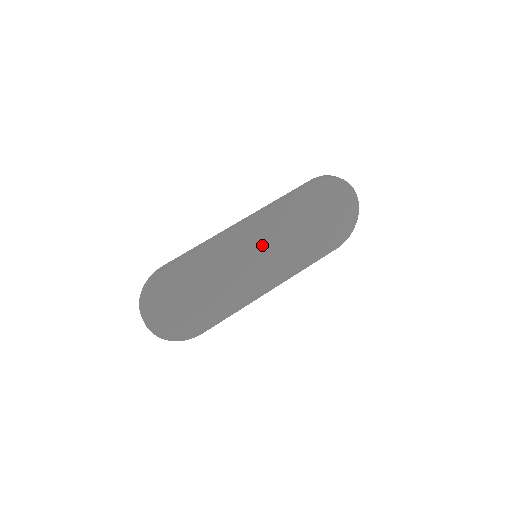
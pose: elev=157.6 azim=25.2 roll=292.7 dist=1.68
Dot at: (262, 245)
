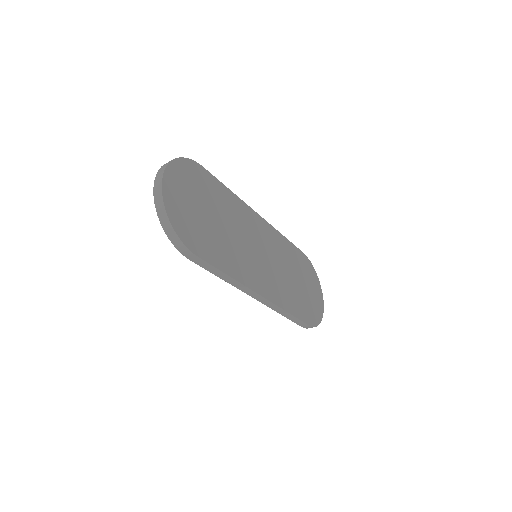
Dot at: (266, 248)
